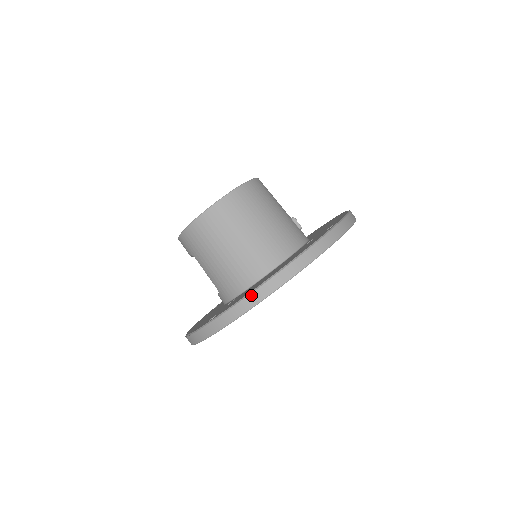
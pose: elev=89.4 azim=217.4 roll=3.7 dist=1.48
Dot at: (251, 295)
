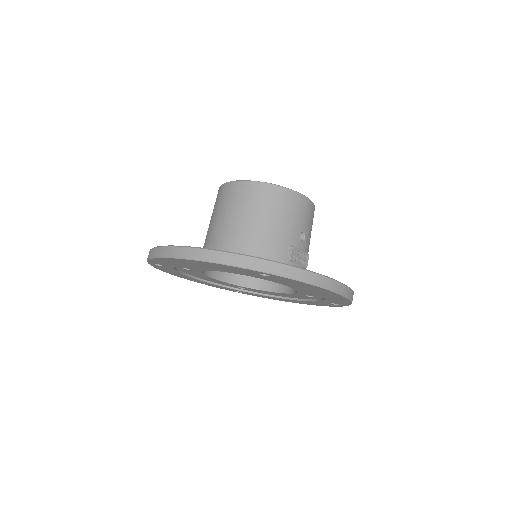
Dot at: (160, 248)
